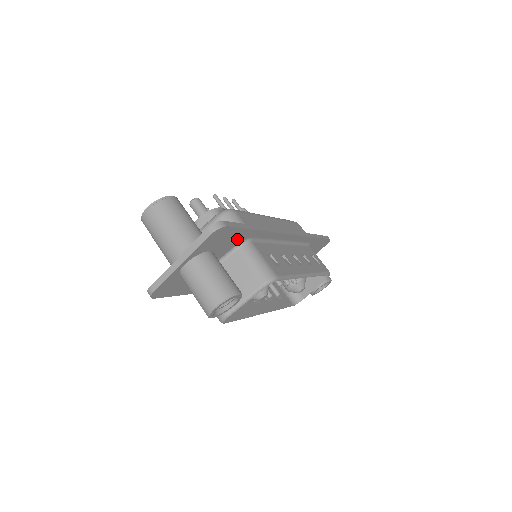
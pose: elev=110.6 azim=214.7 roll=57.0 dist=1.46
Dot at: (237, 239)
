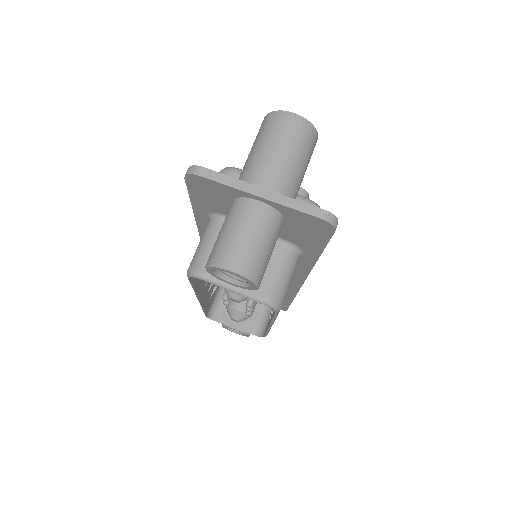
Dot at: (304, 242)
